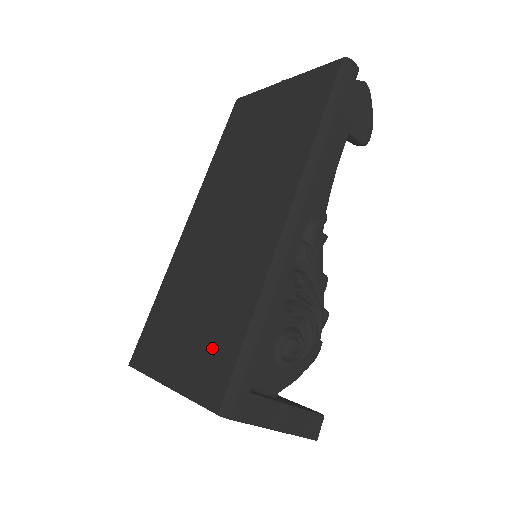
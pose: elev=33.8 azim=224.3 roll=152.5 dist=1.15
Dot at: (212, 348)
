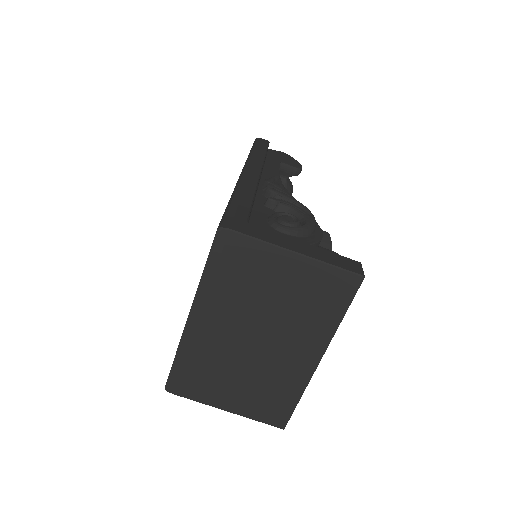
Dot at: occluded
